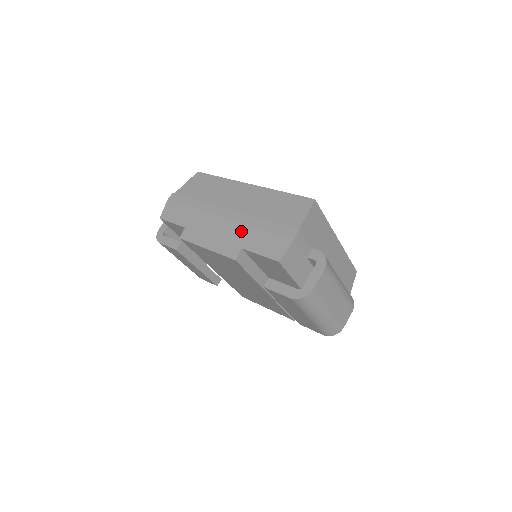
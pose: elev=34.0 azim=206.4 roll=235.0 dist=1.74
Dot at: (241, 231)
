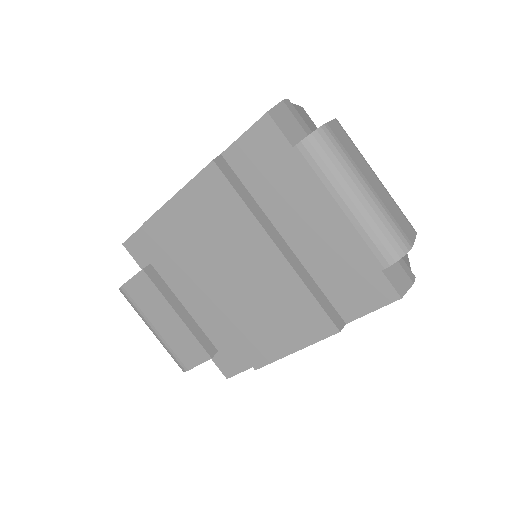
Dot at: occluded
